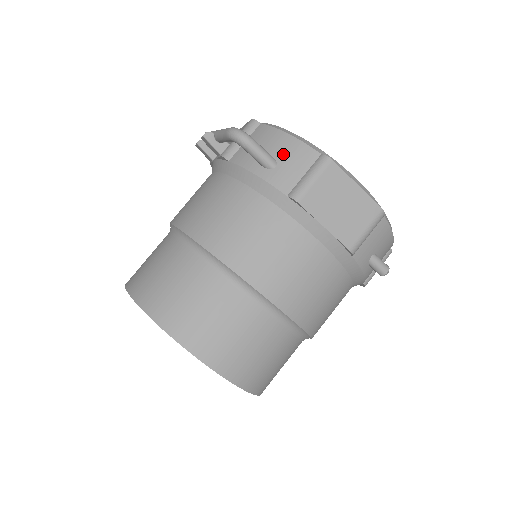
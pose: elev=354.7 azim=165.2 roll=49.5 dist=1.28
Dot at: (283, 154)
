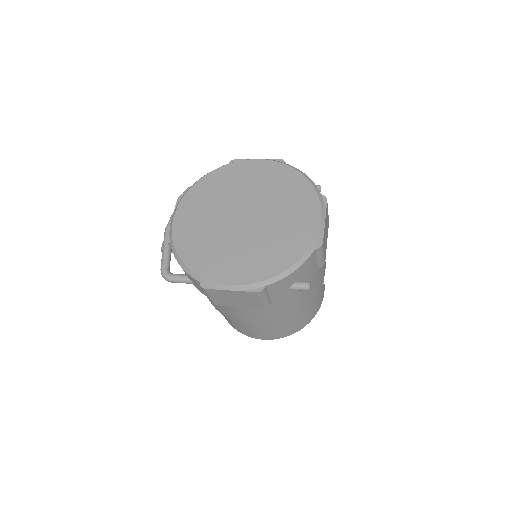
Dot at: (189, 278)
